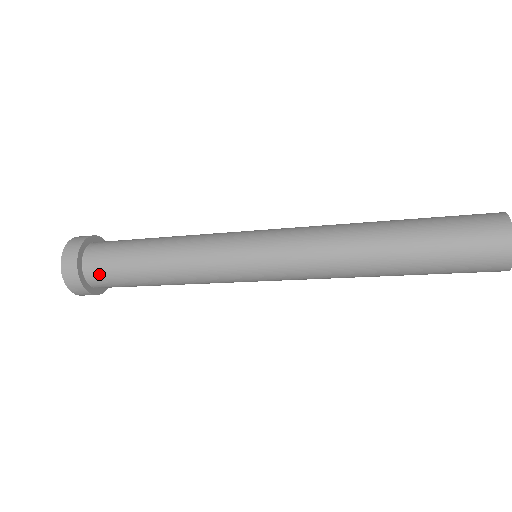
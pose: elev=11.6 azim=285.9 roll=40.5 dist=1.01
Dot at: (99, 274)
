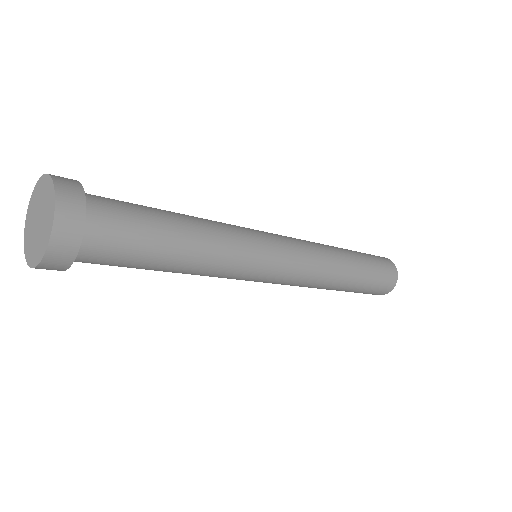
Dot at: (103, 247)
